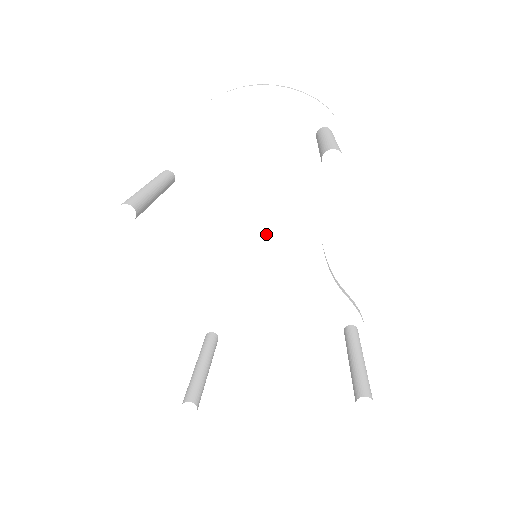
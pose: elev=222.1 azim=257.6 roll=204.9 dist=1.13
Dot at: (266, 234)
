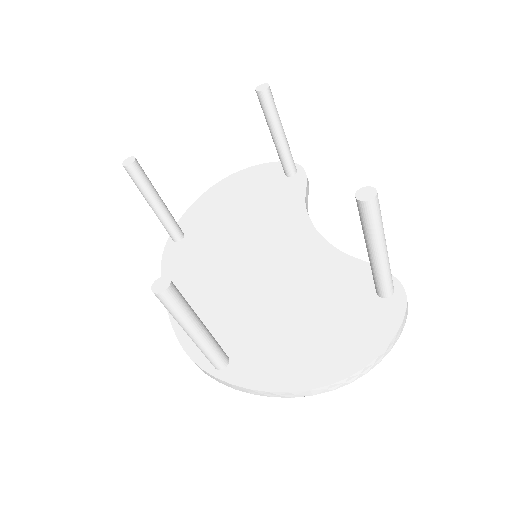
Dot at: (263, 242)
